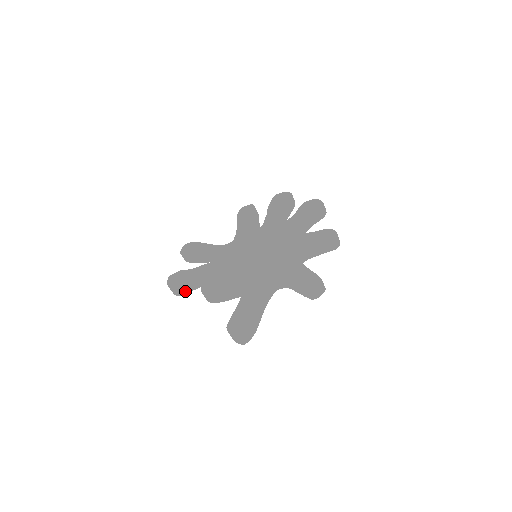
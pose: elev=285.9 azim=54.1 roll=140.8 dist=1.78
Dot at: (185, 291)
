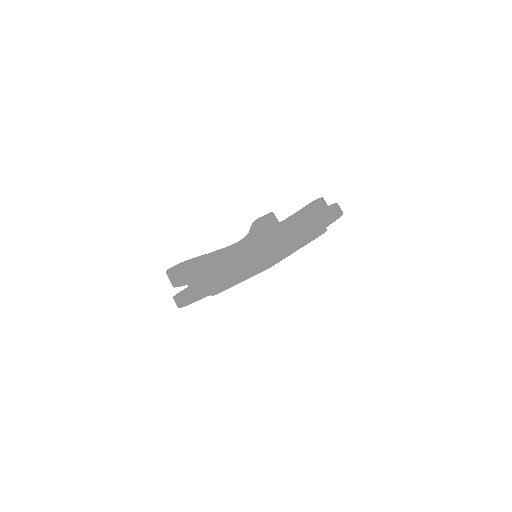
Dot at: (184, 299)
